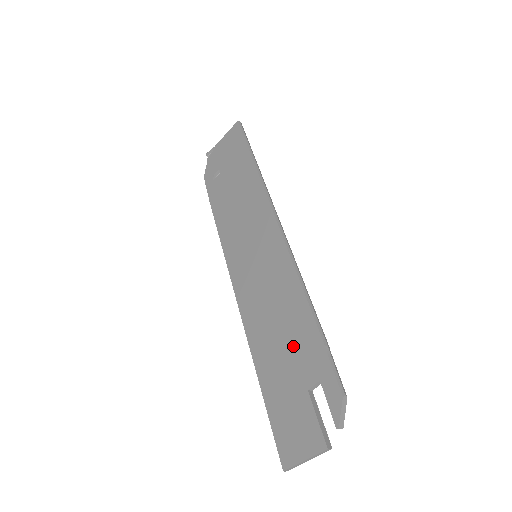
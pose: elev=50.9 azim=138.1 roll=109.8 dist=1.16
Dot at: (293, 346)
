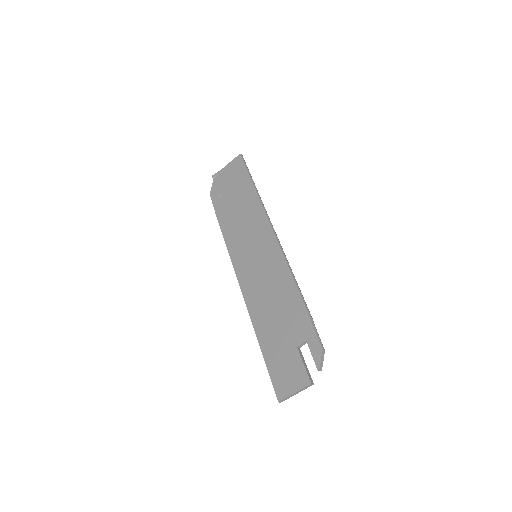
Dot at: (286, 318)
